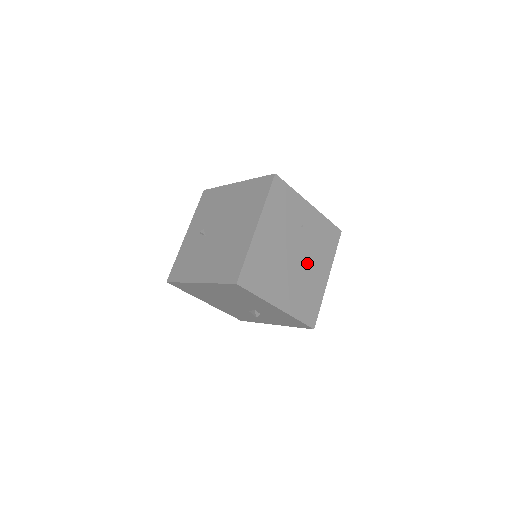
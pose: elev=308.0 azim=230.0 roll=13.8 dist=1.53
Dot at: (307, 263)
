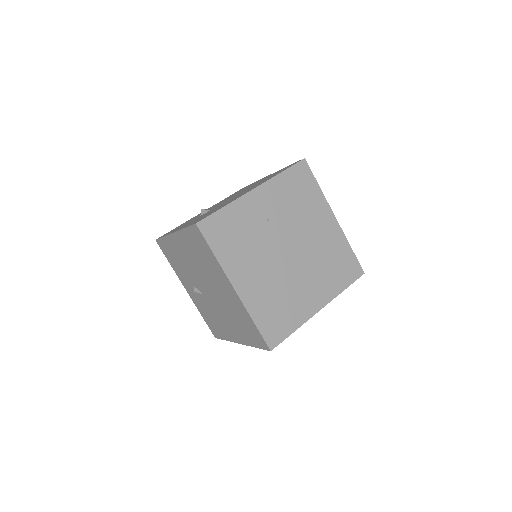
Dot at: (305, 239)
